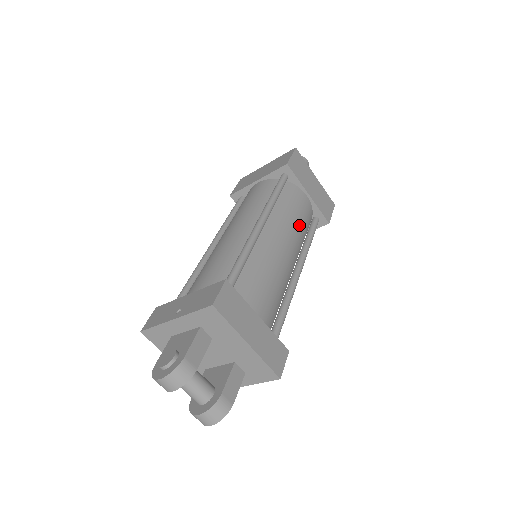
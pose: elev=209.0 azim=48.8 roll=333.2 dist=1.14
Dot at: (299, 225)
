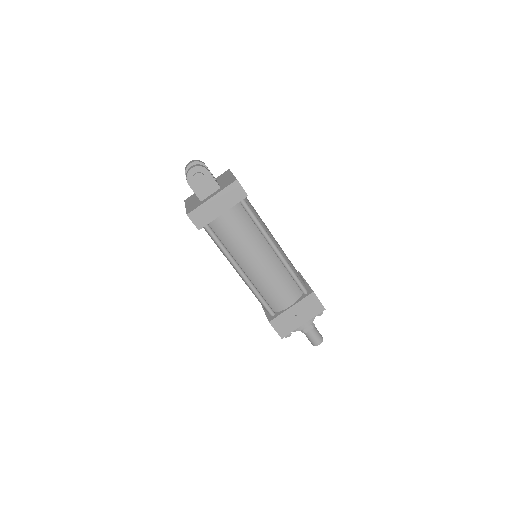
Dot at: (290, 261)
